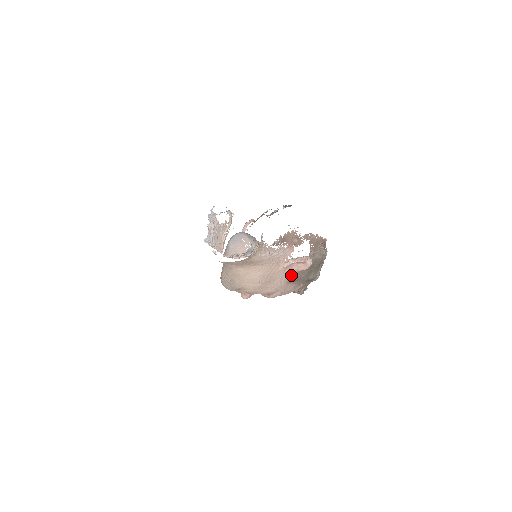
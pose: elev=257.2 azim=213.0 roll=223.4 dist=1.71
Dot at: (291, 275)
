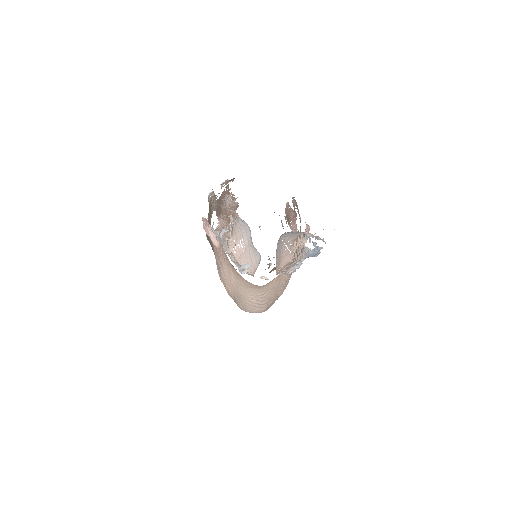
Dot at: occluded
